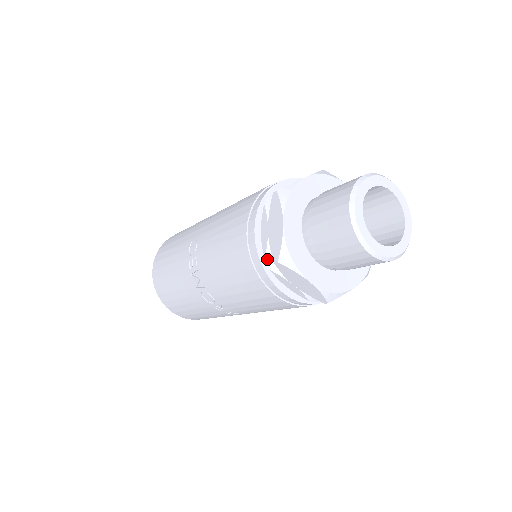
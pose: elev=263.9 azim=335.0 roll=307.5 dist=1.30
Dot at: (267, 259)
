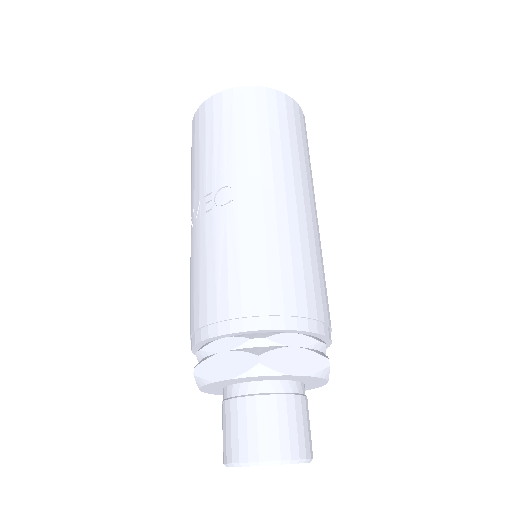
Dot at: (201, 352)
